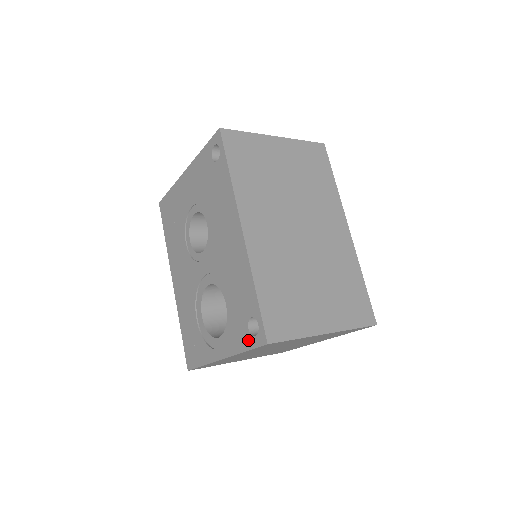
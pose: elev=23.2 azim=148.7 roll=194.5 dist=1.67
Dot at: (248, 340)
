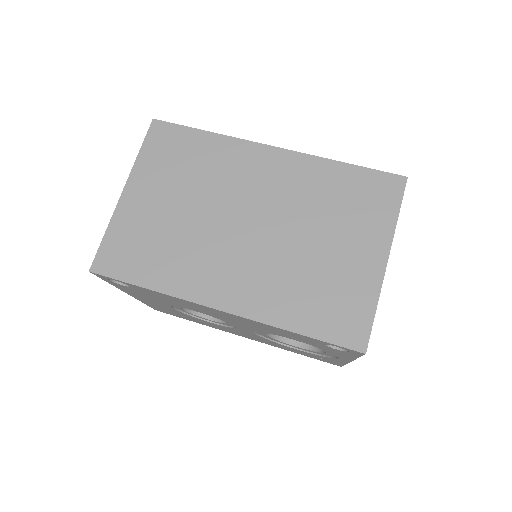
Dot at: (348, 354)
